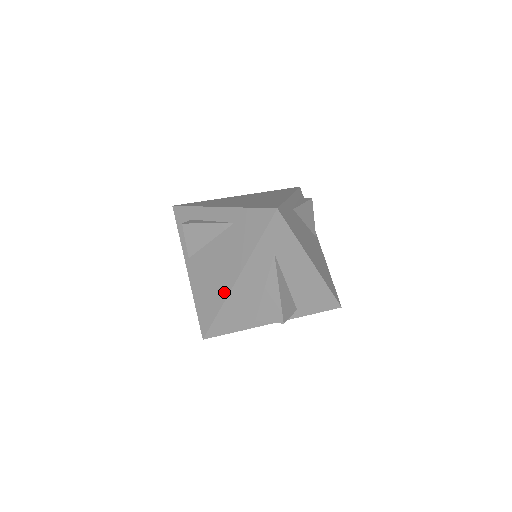
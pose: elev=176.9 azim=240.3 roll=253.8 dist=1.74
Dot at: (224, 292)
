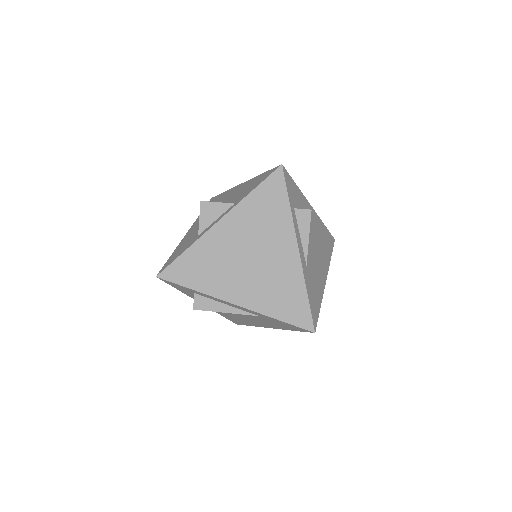
Dot at: (255, 325)
